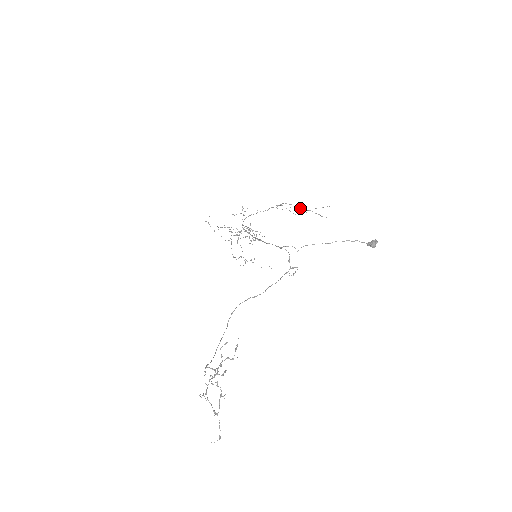
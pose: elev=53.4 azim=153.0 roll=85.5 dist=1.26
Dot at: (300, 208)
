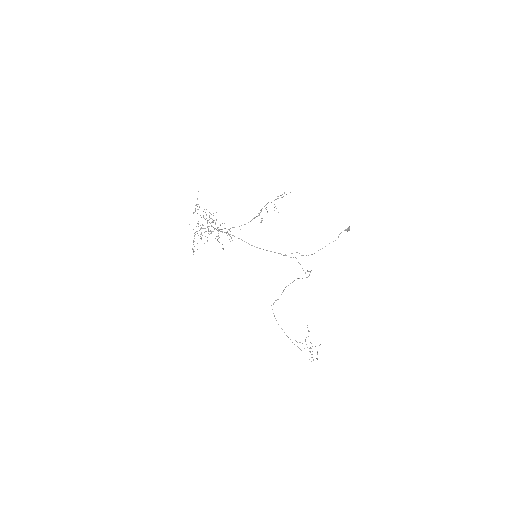
Dot at: occluded
